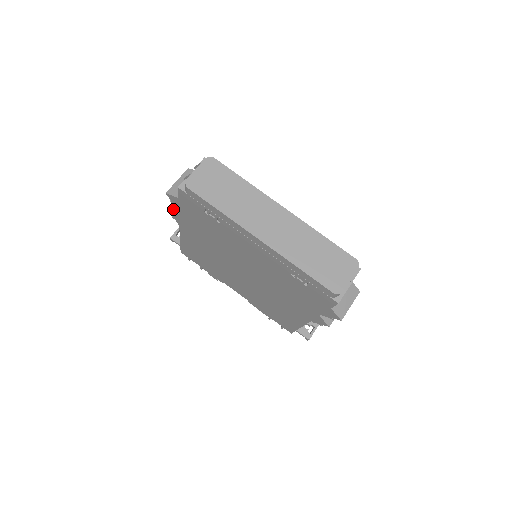
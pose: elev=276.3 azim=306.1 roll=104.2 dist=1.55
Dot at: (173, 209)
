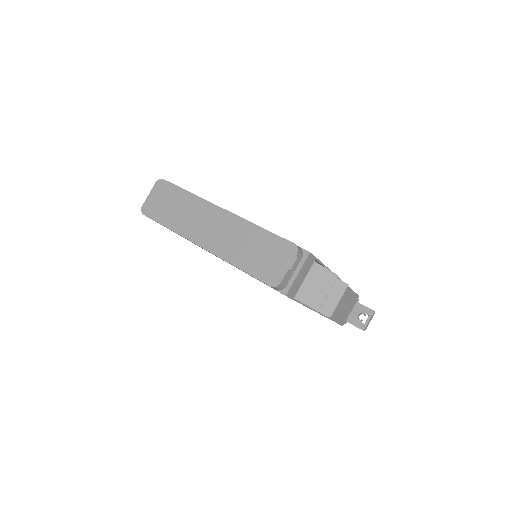
Dot at: occluded
